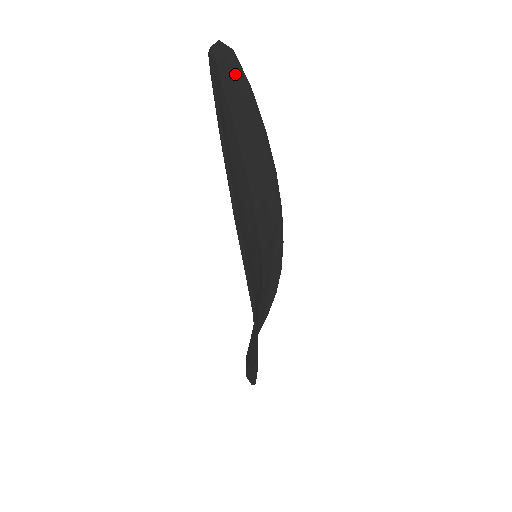
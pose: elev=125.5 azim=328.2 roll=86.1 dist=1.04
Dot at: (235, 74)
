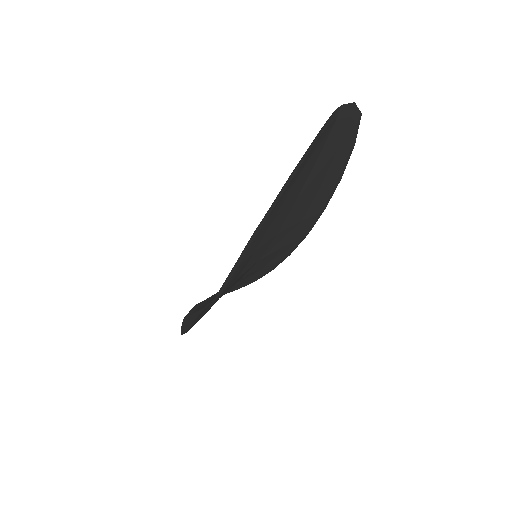
Dot at: (348, 131)
